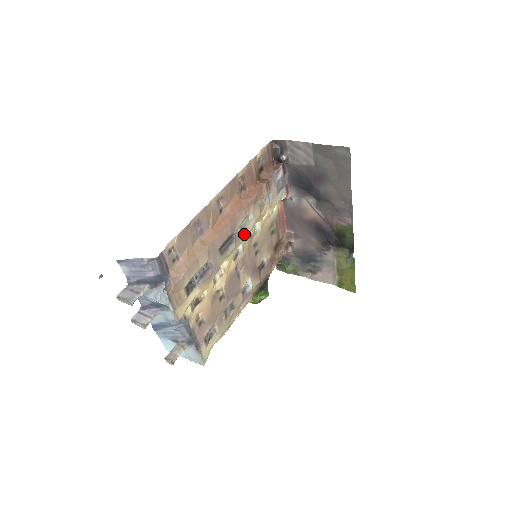
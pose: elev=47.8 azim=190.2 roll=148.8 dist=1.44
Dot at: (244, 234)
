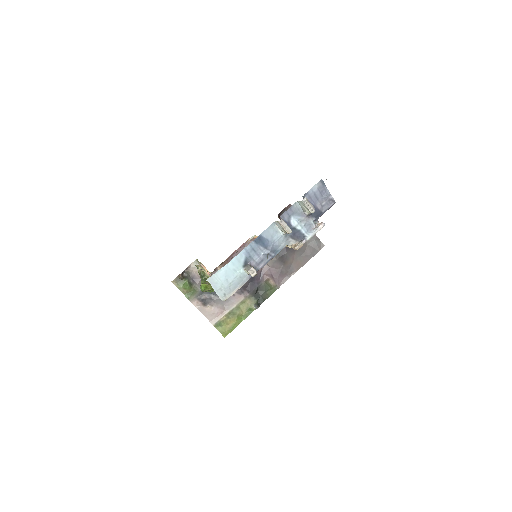
Dot at: occluded
